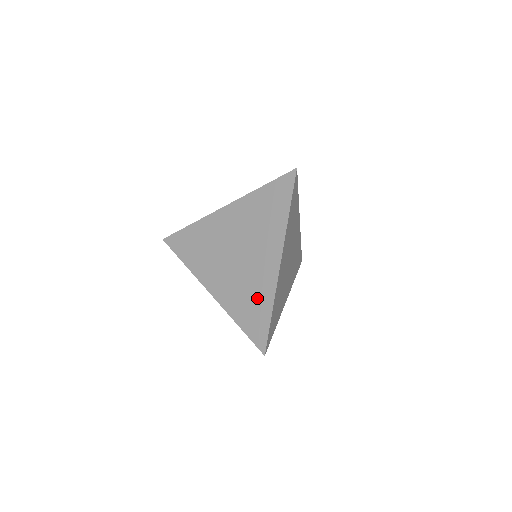
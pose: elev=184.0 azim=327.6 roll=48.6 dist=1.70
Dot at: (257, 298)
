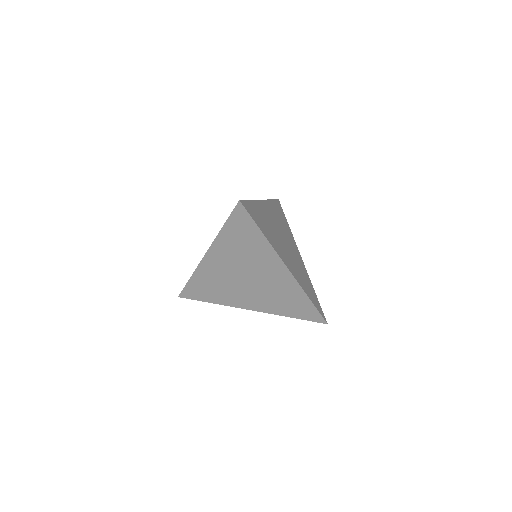
Dot at: (290, 297)
